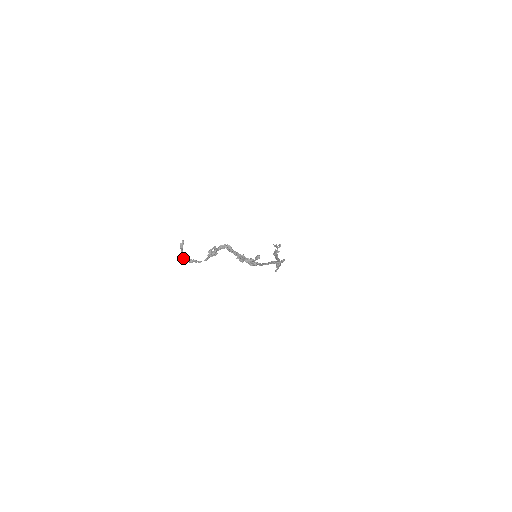
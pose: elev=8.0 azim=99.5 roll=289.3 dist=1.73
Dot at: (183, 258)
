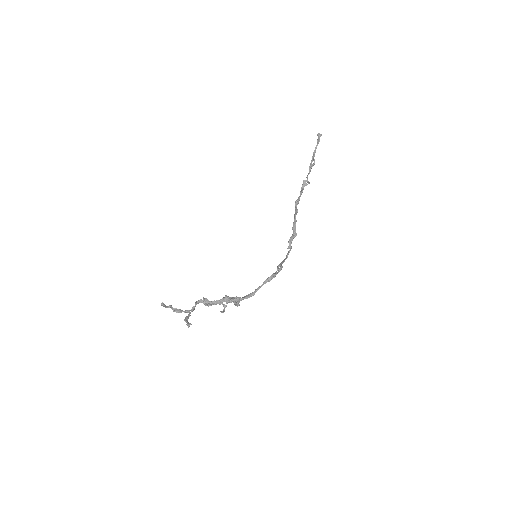
Dot at: (173, 311)
